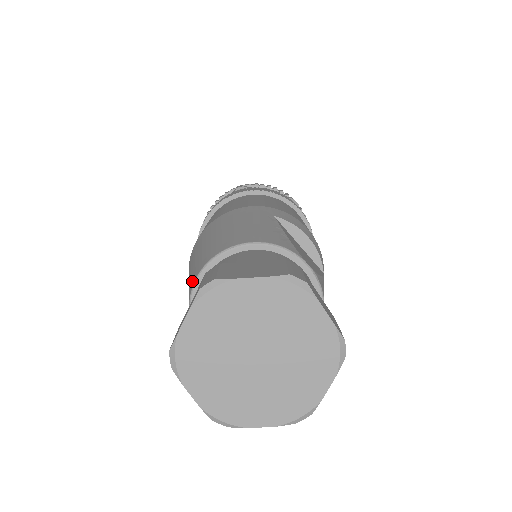
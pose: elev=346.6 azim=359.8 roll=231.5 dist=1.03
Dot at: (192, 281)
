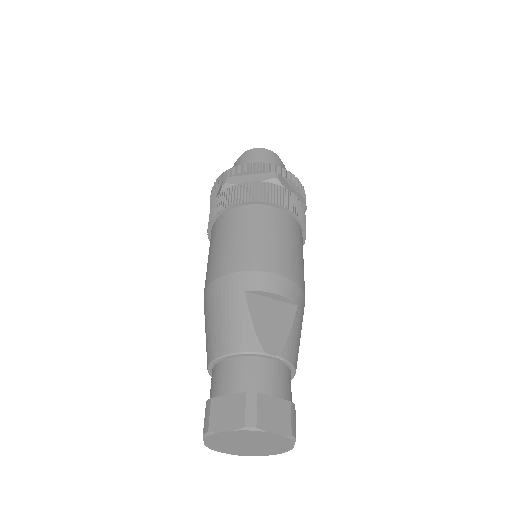
Dot at: occluded
